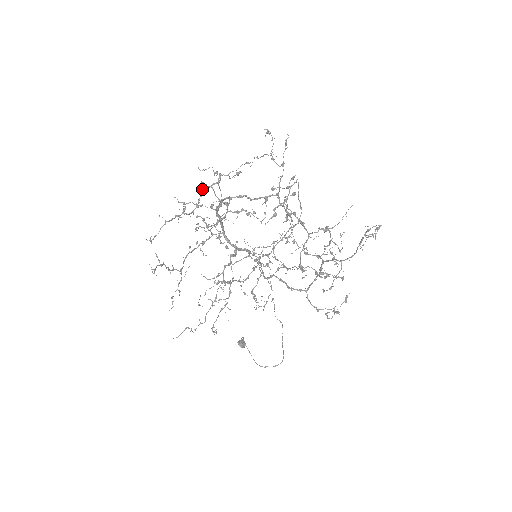
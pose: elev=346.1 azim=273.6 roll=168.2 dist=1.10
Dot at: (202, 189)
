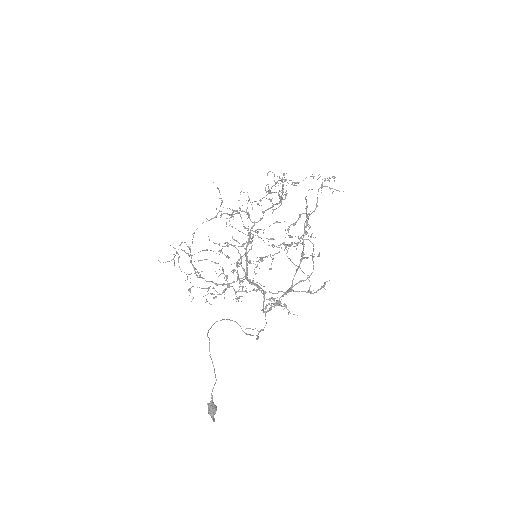
Dot at: (239, 212)
